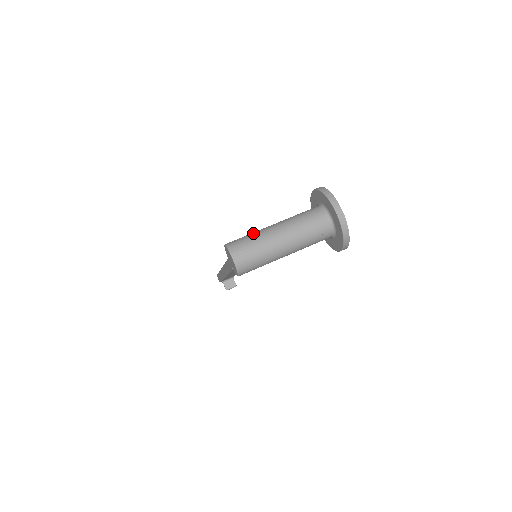
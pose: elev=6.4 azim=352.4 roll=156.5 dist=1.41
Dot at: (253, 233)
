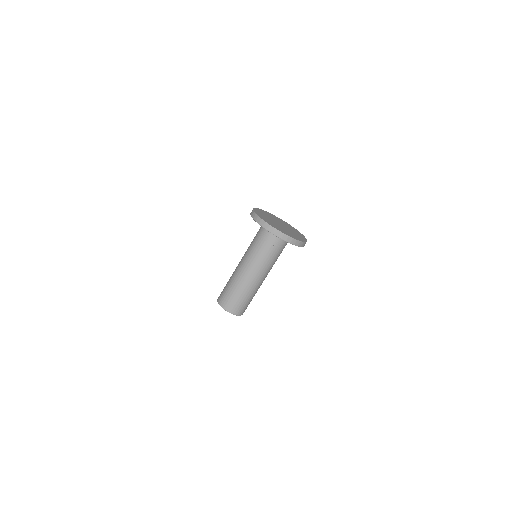
Dot at: (230, 281)
